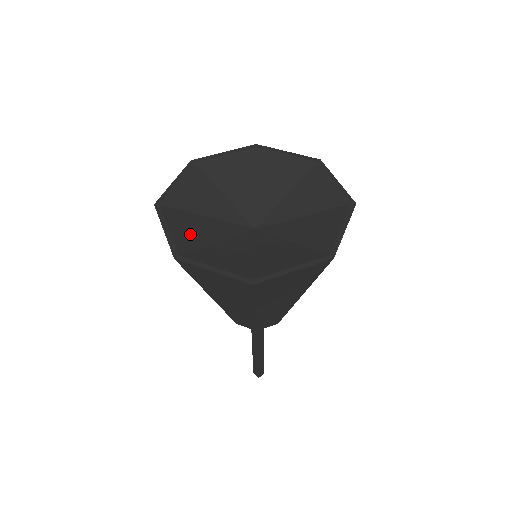
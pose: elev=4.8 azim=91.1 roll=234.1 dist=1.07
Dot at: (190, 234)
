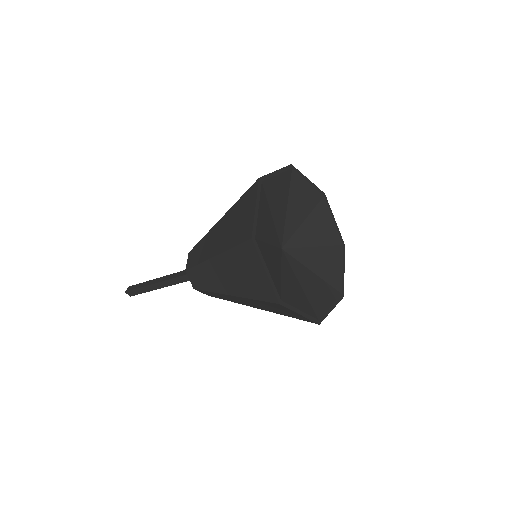
Dot at: (274, 271)
